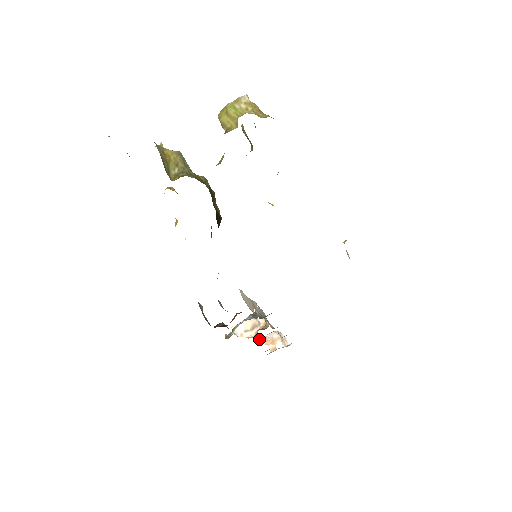
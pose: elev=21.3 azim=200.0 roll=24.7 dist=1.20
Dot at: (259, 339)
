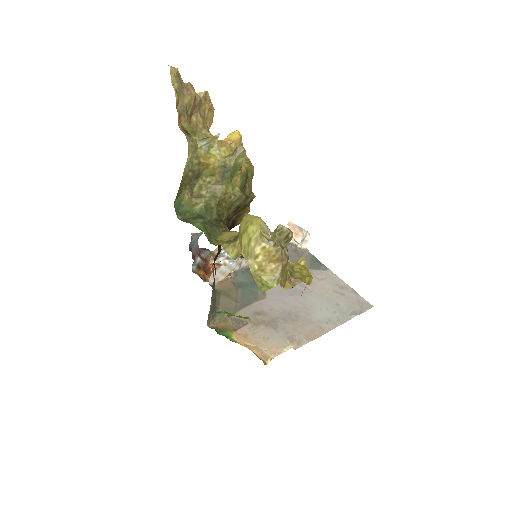
Dot at: (290, 222)
